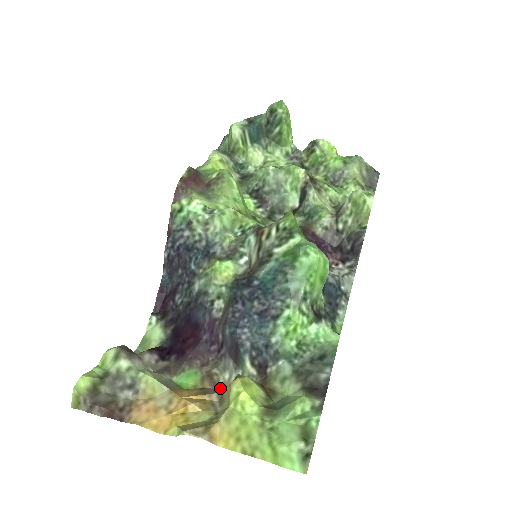
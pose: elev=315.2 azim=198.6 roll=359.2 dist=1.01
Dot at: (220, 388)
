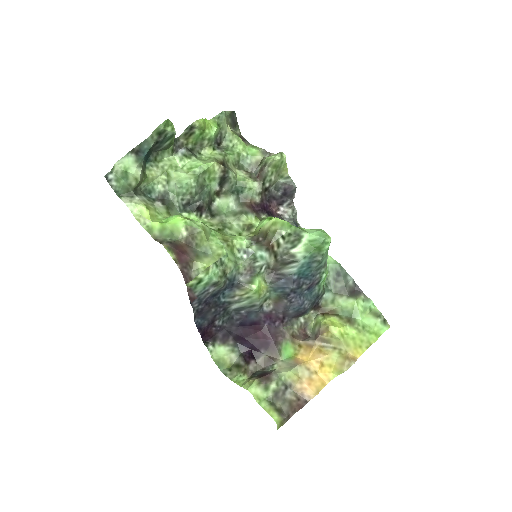
Dot at: (299, 335)
